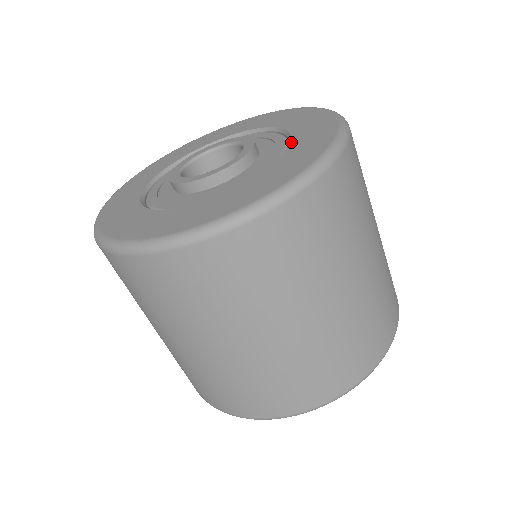
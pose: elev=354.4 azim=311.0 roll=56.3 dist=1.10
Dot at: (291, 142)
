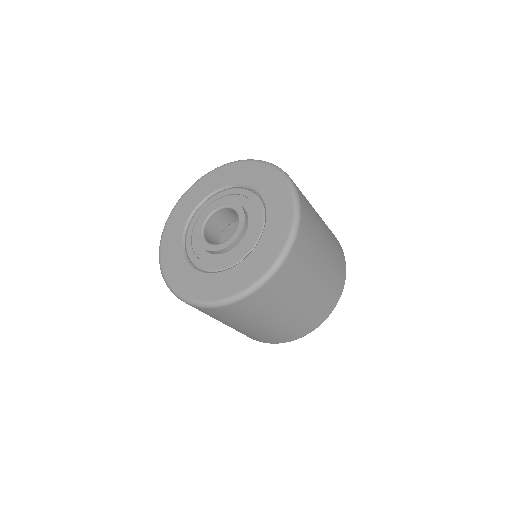
Dot at: (267, 221)
